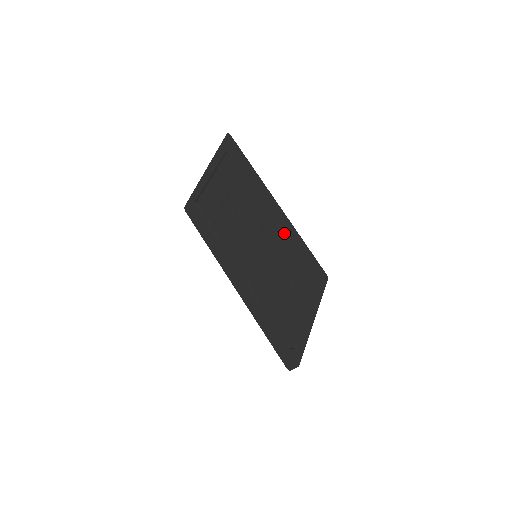
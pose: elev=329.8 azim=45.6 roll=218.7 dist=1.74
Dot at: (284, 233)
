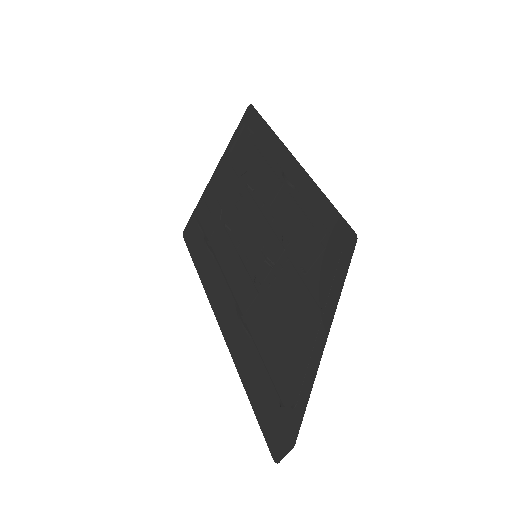
Dot at: (298, 195)
